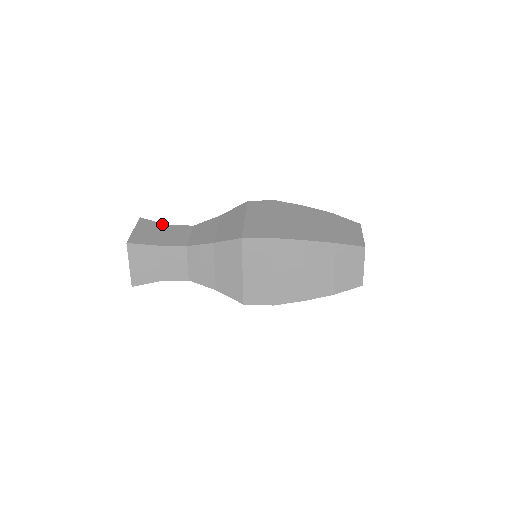
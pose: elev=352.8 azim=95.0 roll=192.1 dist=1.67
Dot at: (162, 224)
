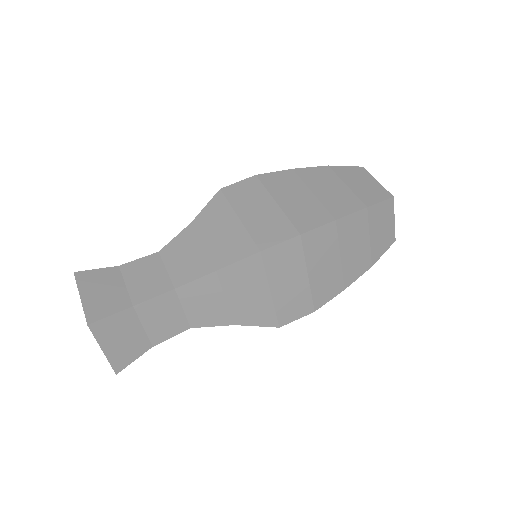
Dot at: (113, 268)
